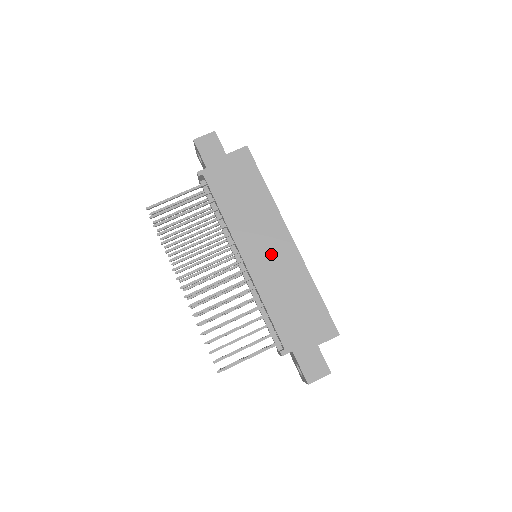
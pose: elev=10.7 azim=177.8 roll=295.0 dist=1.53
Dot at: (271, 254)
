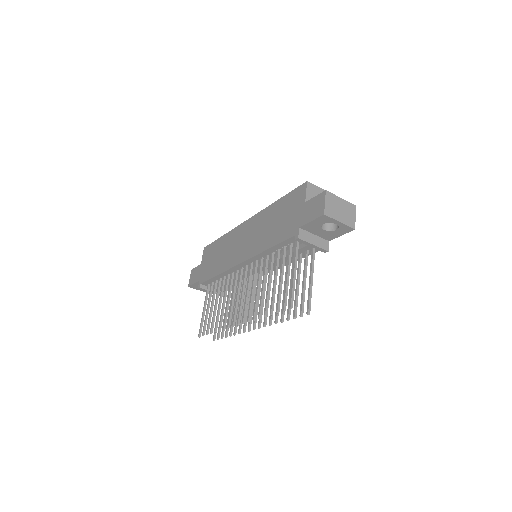
Dot at: (247, 239)
